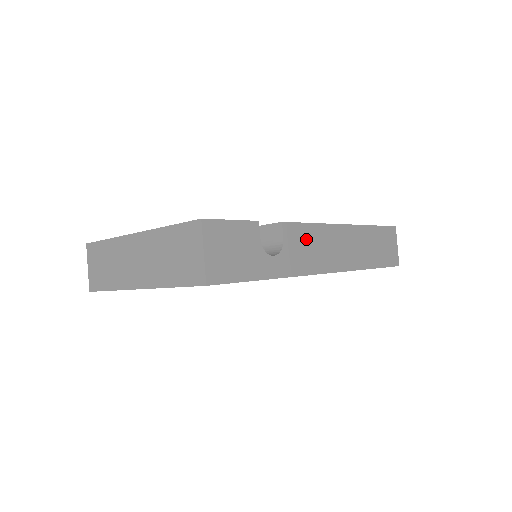
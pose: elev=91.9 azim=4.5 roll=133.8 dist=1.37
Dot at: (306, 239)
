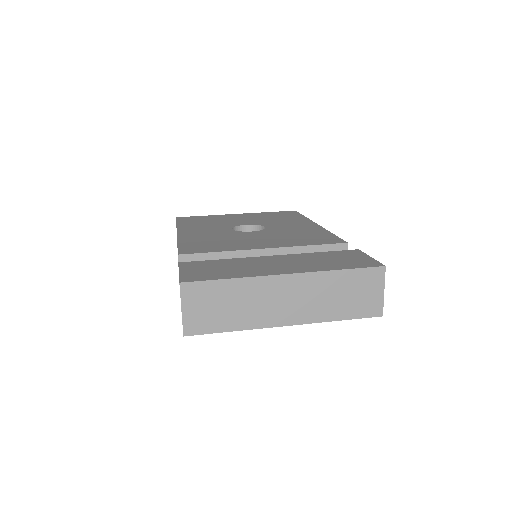
Dot at: occluded
